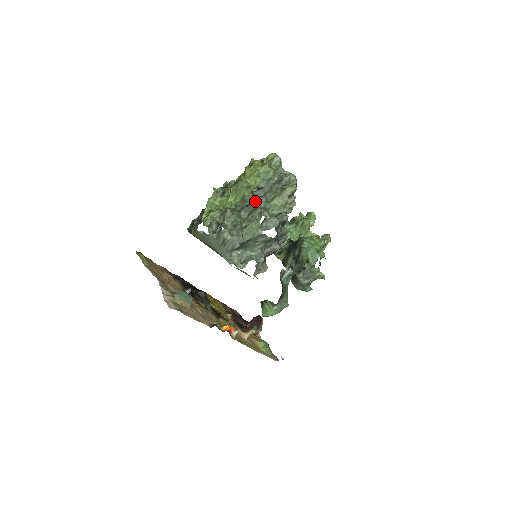
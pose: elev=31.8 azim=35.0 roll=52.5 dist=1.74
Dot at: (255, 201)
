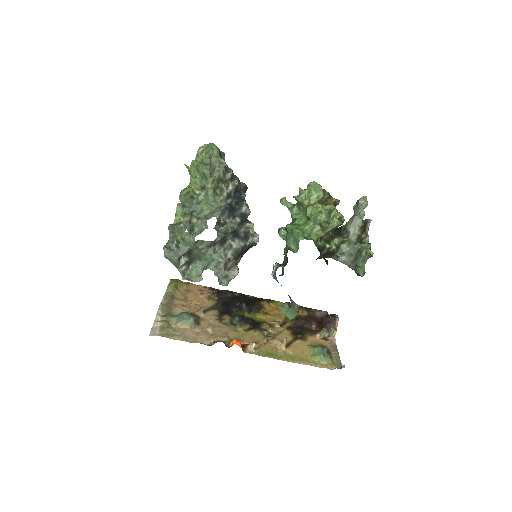
Dot at: (185, 207)
